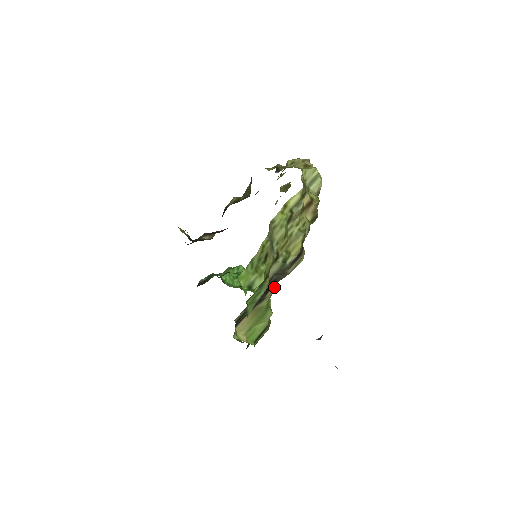
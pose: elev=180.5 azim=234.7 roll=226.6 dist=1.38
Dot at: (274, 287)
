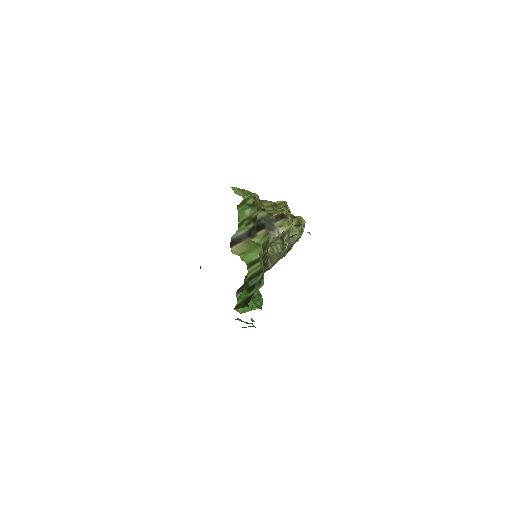
Dot at: (264, 232)
